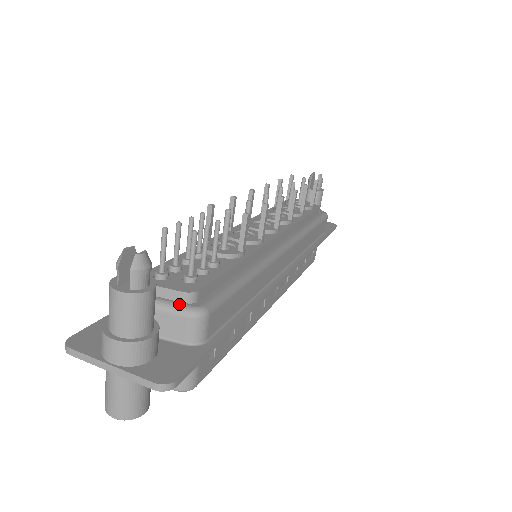
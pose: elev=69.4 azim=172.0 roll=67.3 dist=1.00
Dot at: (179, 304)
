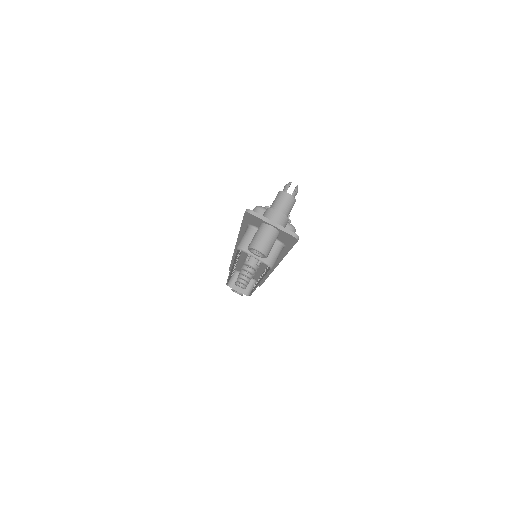
Dot at: occluded
